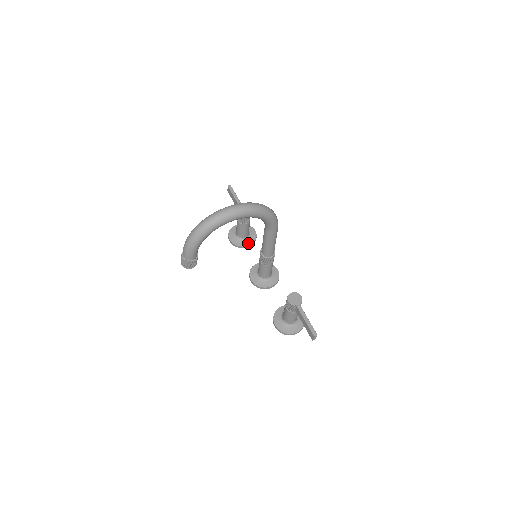
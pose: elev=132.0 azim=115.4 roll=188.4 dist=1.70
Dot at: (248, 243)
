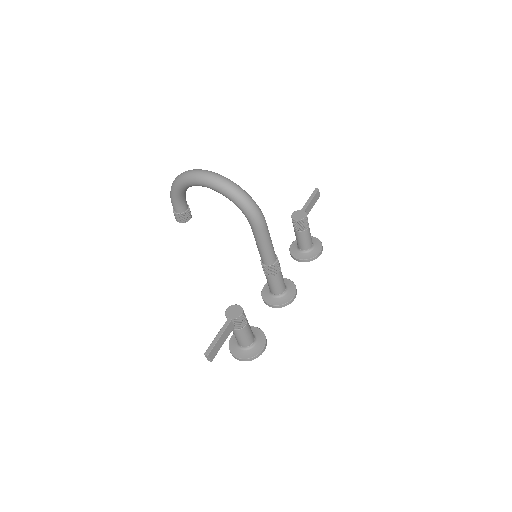
Dot at: (301, 257)
